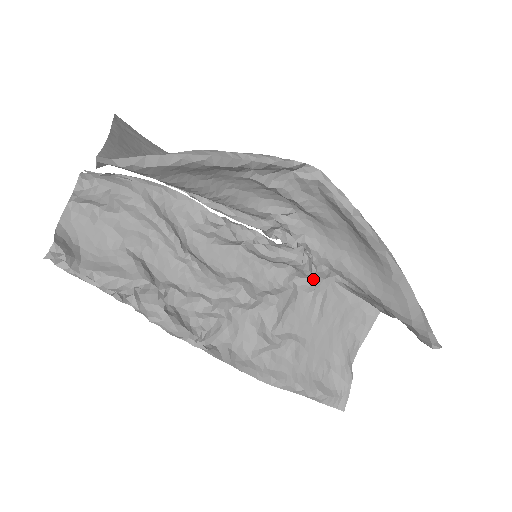
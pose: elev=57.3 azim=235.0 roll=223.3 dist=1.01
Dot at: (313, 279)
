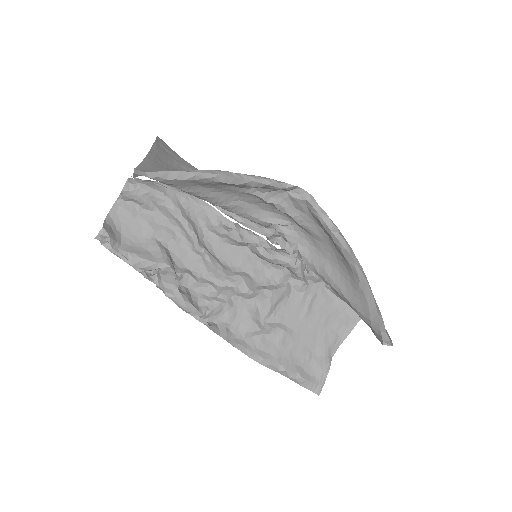
Dot at: (304, 281)
